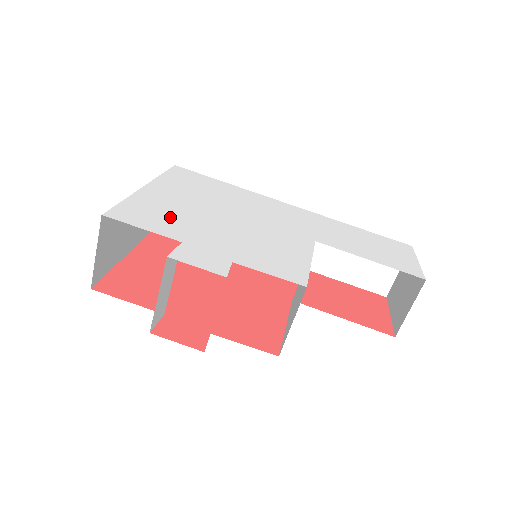
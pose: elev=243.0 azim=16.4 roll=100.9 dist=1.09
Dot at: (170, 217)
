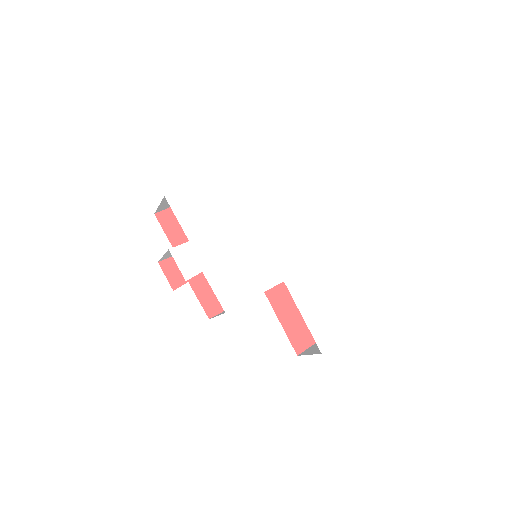
Dot at: (205, 215)
